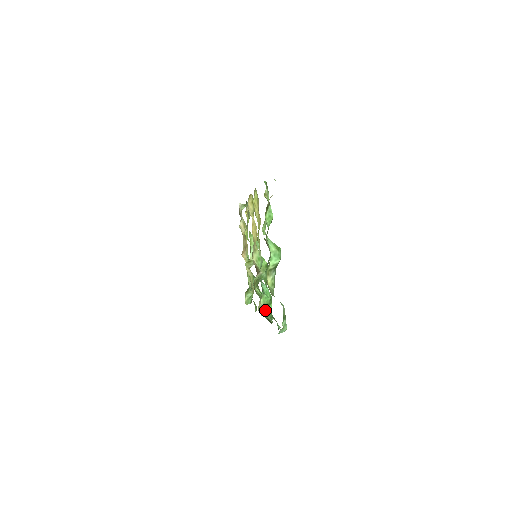
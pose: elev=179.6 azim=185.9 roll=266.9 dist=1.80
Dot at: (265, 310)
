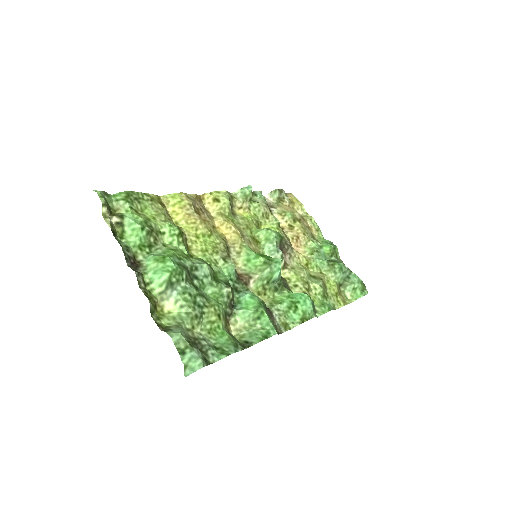
Dot at: (254, 328)
